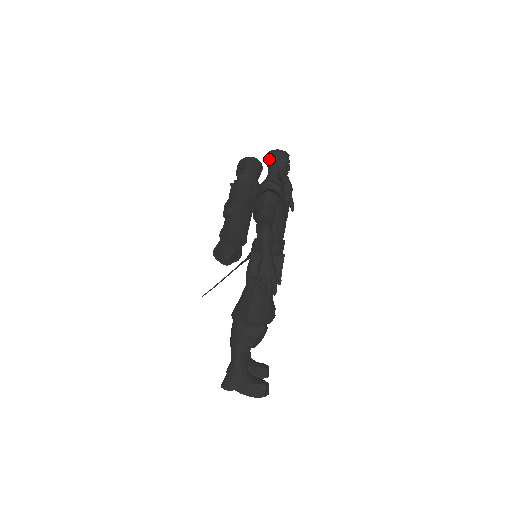
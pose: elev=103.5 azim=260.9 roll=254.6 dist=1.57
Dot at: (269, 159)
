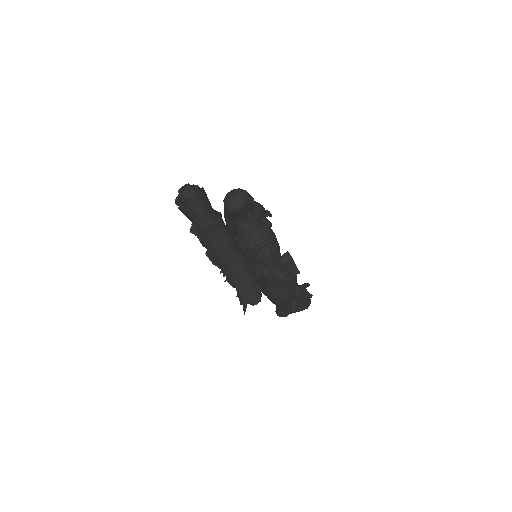
Dot at: (233, 215)
